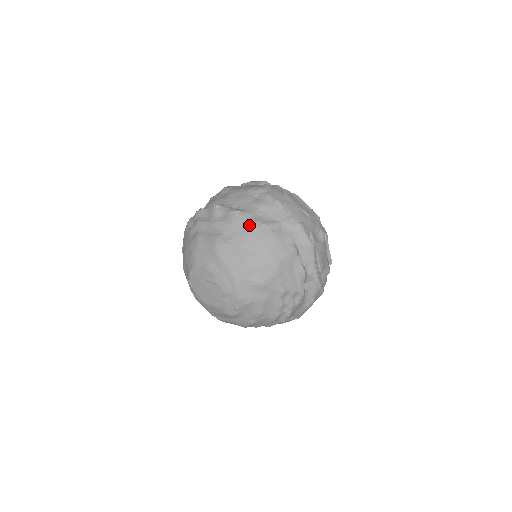
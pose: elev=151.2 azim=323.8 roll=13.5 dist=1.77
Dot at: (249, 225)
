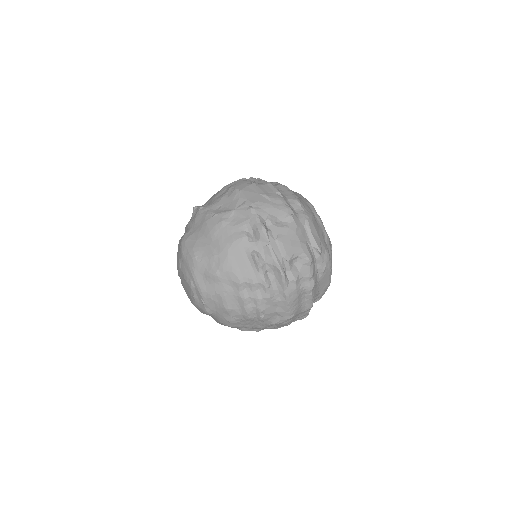
Dot at: (205, 218)
